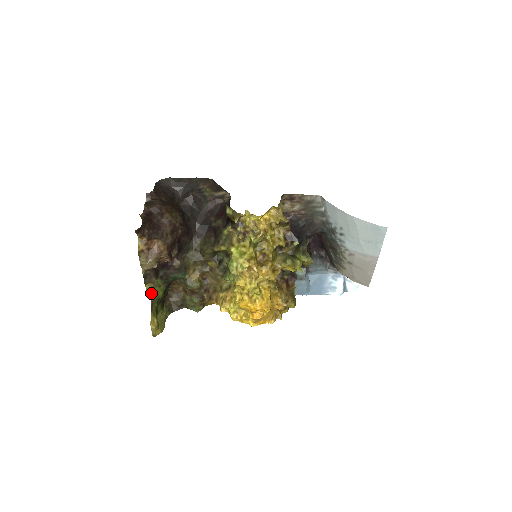
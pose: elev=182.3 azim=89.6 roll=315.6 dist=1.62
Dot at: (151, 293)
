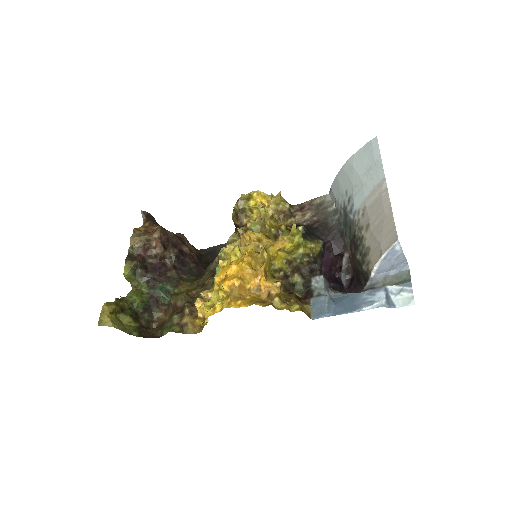
Dot at: (129, 293)
